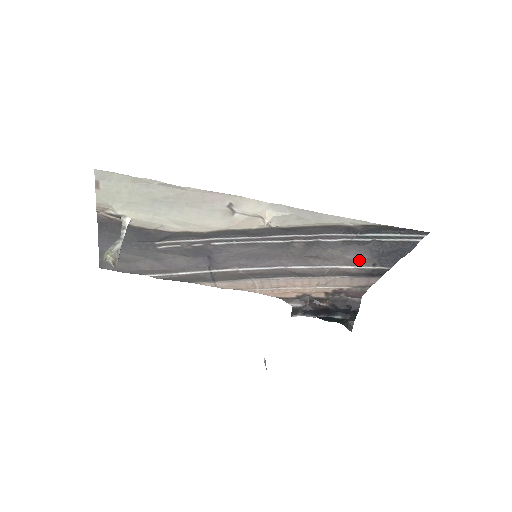
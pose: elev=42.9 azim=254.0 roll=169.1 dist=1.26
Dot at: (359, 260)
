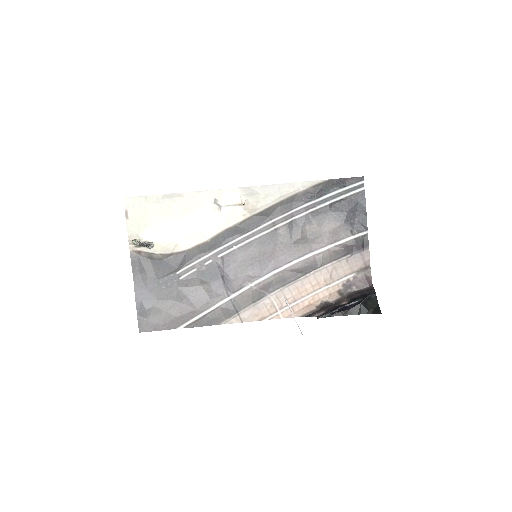
Dot at: (336, 231)
